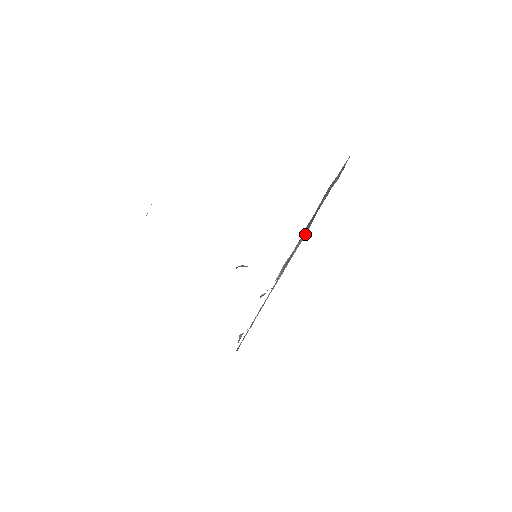
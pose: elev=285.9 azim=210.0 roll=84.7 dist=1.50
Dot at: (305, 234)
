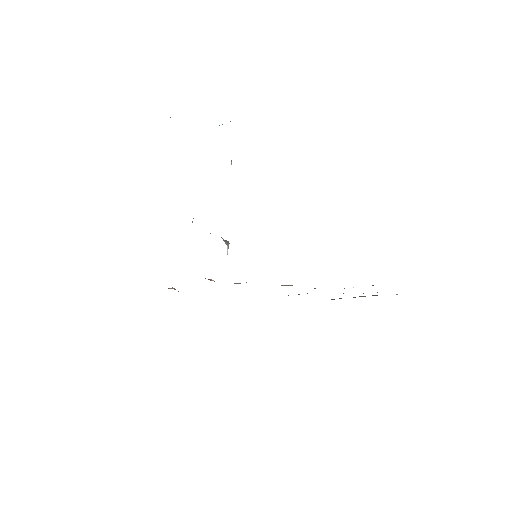
Dot at: occluded
